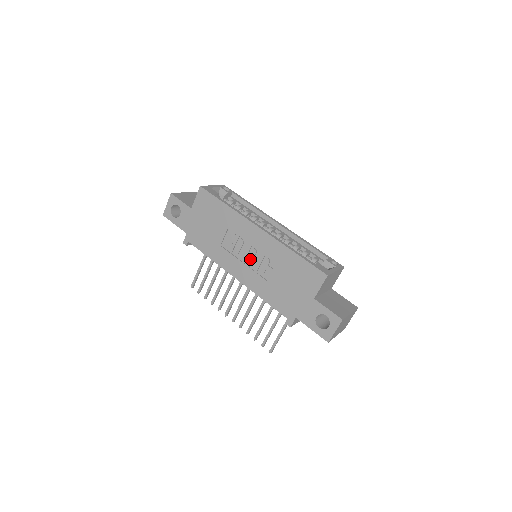
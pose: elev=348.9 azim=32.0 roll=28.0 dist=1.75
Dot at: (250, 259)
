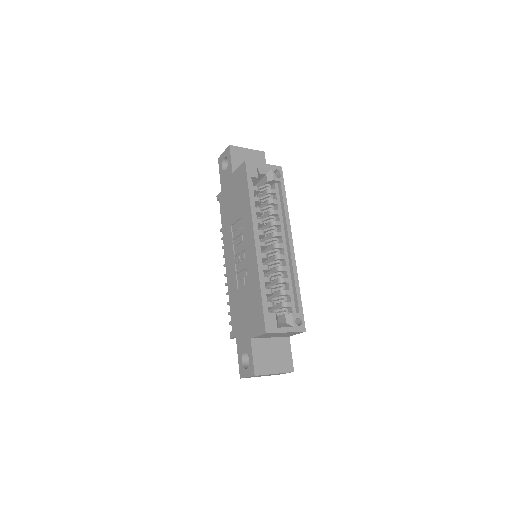
Dot at: (238, 259)
